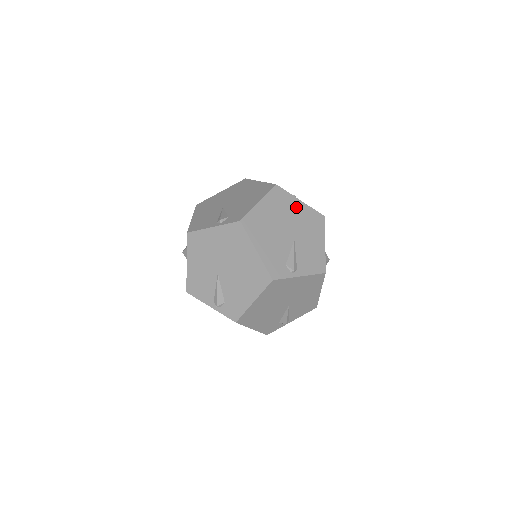
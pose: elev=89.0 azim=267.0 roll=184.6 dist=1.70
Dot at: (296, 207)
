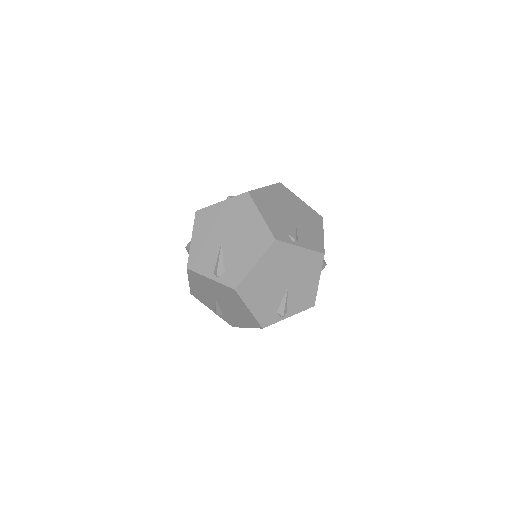
Dot at: (294, 256)
